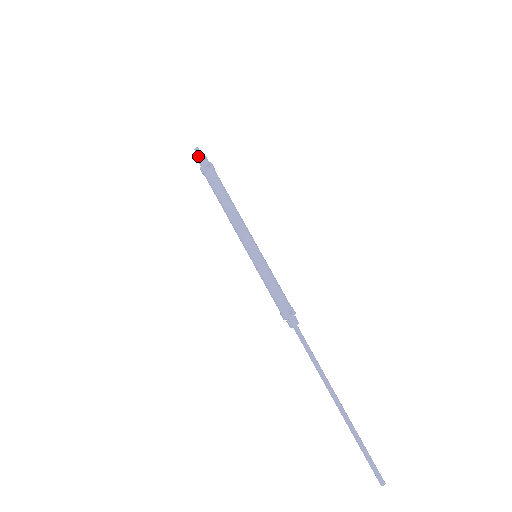
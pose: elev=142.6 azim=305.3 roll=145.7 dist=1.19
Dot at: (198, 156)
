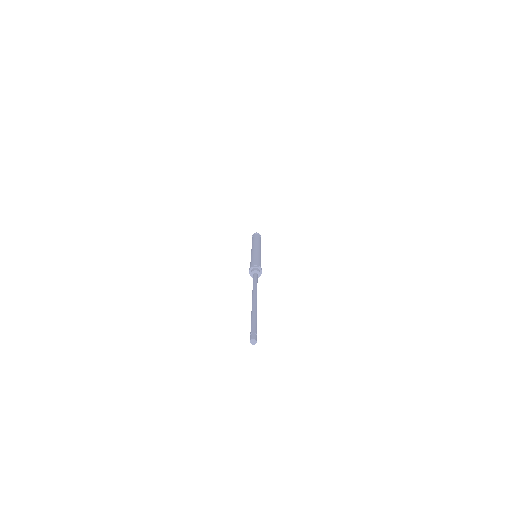
Dot at: occluded
